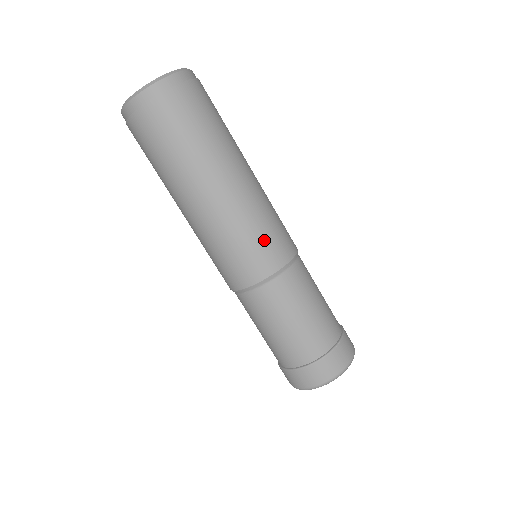
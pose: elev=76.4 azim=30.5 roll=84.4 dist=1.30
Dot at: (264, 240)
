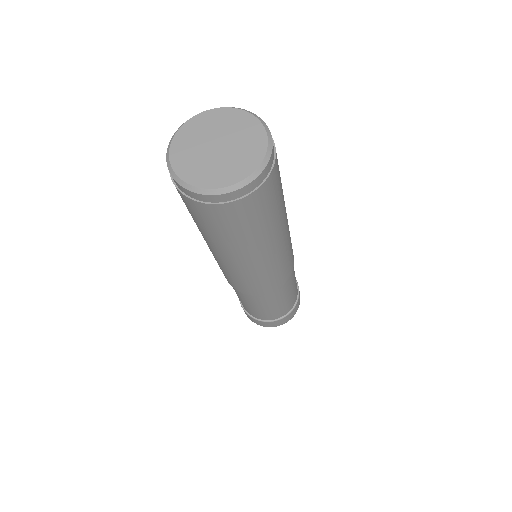
Dot at: (258, 284)
